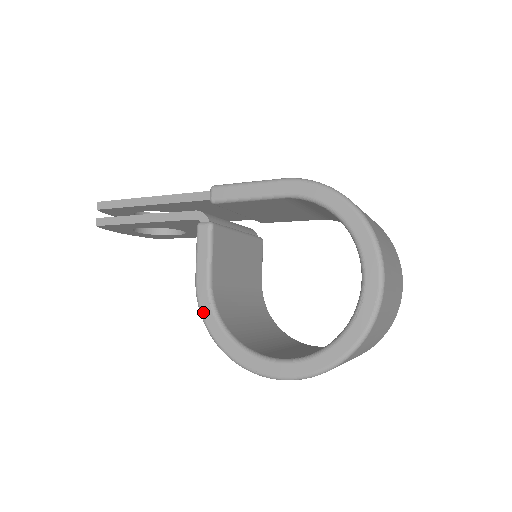
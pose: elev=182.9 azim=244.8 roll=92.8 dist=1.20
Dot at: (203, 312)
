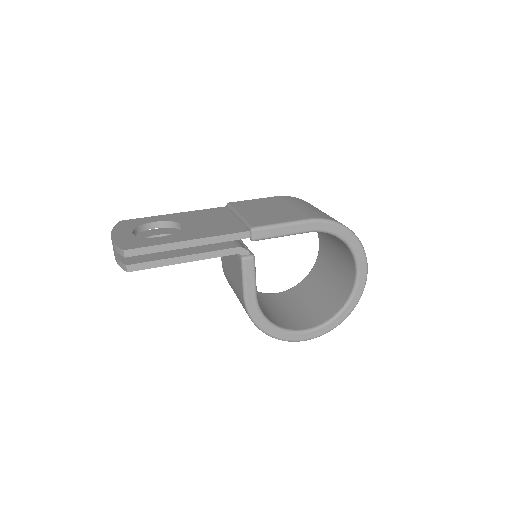
Dot at: (254, 318)
